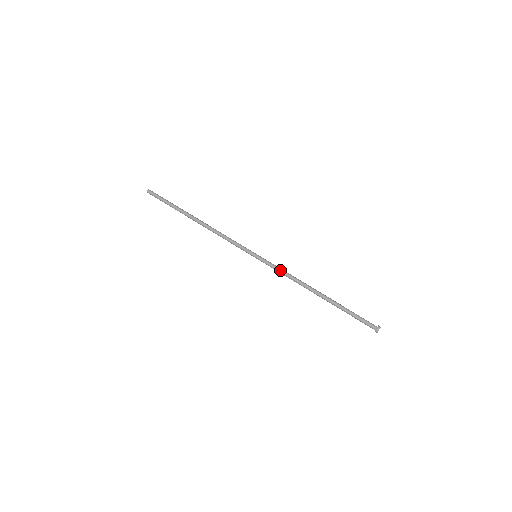
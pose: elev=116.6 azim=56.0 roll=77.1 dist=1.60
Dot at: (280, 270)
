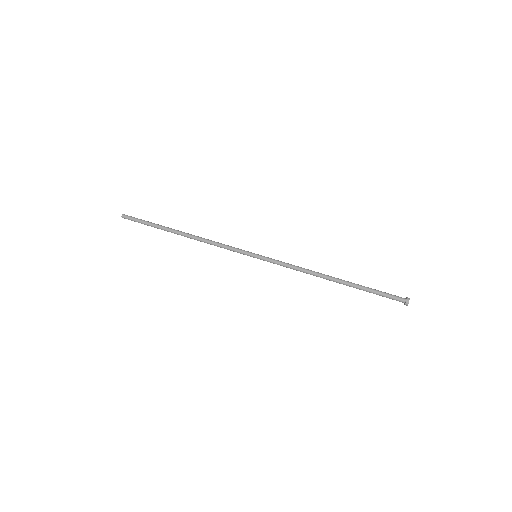
Dot at: (286, 265)
